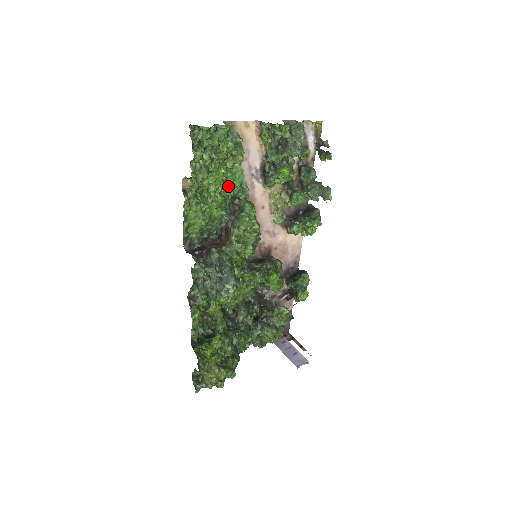
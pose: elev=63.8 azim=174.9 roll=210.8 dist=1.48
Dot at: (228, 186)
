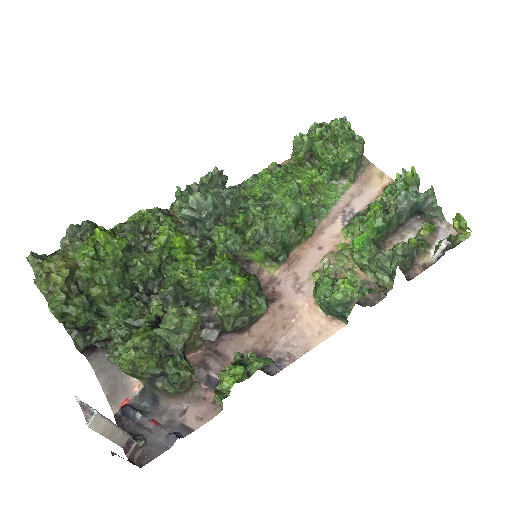
Dot at: (313, 190)
